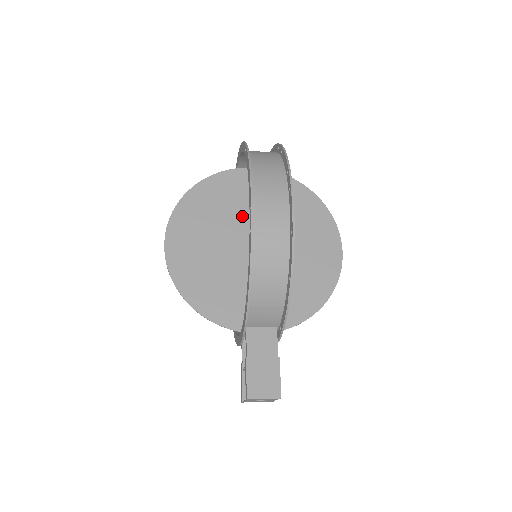
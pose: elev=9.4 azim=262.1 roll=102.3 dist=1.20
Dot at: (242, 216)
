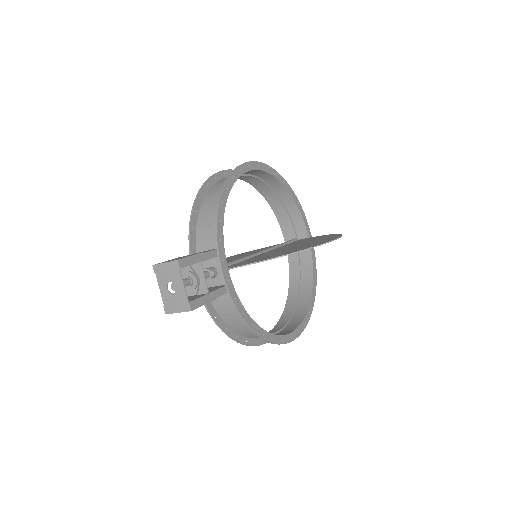
Dot at: occluded
